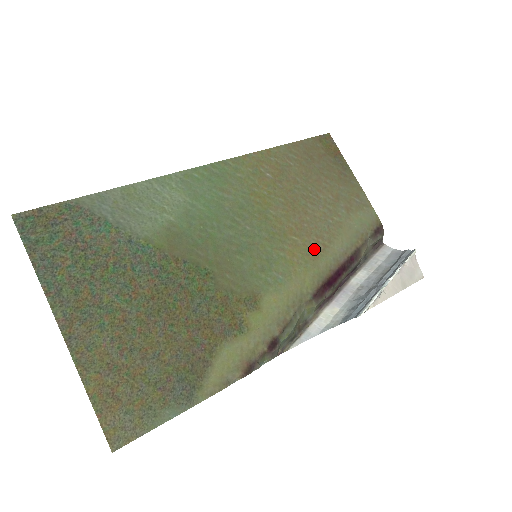
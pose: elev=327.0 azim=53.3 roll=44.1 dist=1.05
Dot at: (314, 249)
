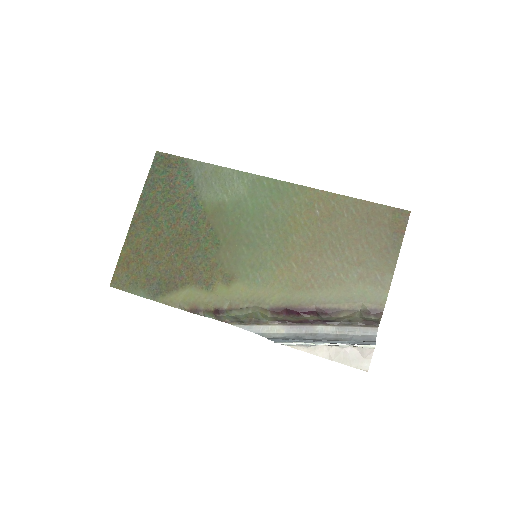
Dot at: (301, 282)
